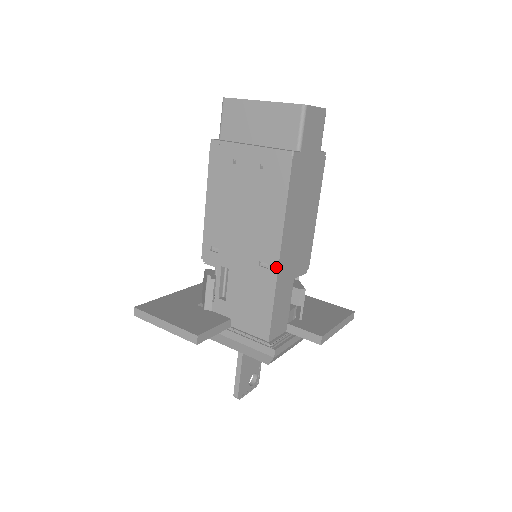
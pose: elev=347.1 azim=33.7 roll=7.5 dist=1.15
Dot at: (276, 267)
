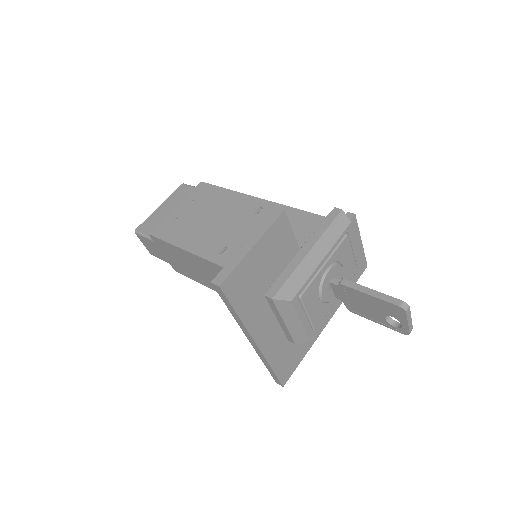
Dot at: (265, 201)
